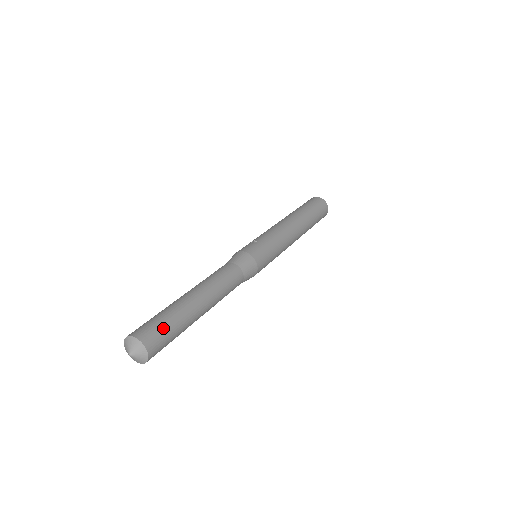
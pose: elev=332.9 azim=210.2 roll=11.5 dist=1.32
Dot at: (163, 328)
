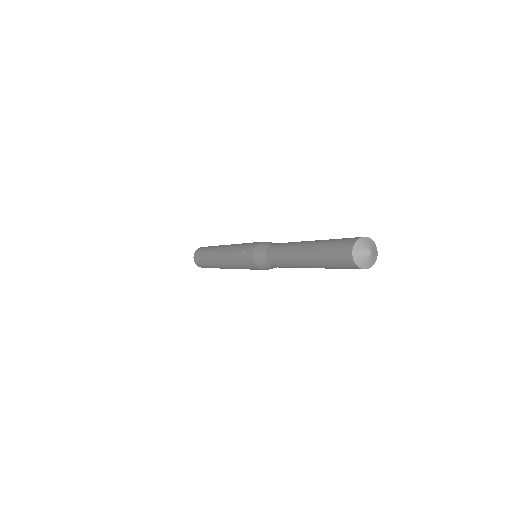
Dot at: (343, 239)
